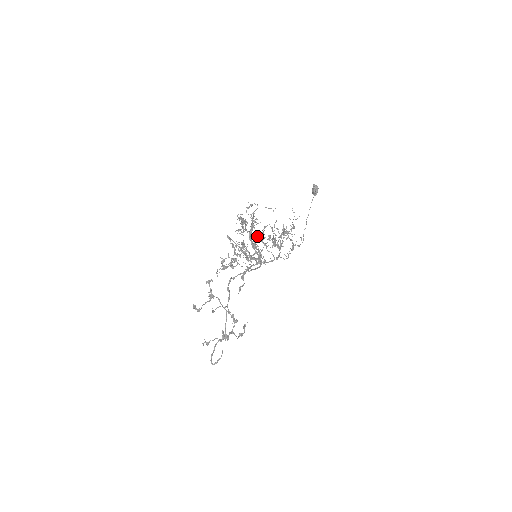
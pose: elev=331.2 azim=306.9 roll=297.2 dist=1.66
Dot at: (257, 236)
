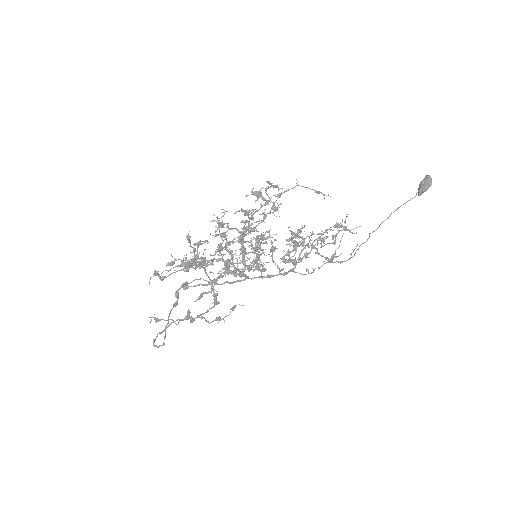
Dot at: occluded
